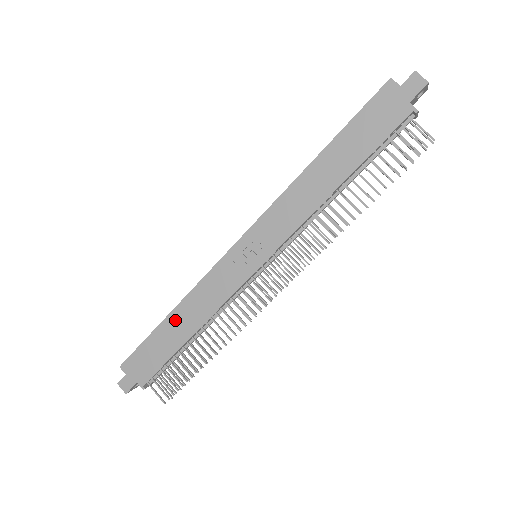
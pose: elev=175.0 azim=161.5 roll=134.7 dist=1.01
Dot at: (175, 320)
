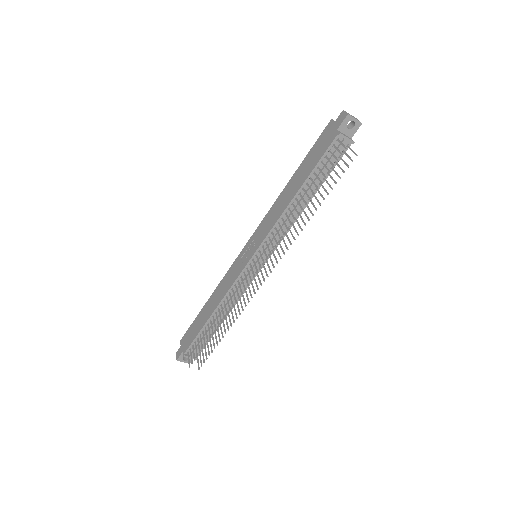
Dot at: (209, 304)
